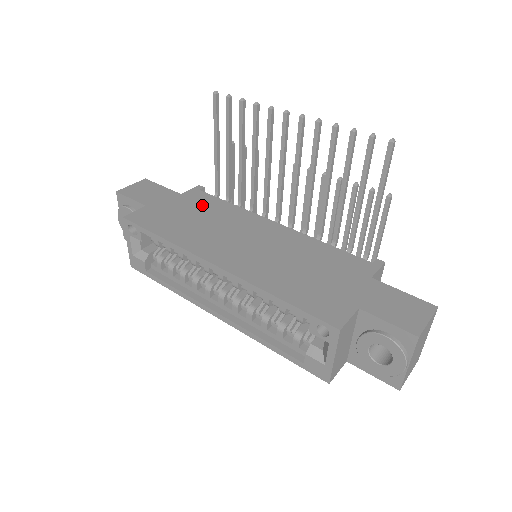
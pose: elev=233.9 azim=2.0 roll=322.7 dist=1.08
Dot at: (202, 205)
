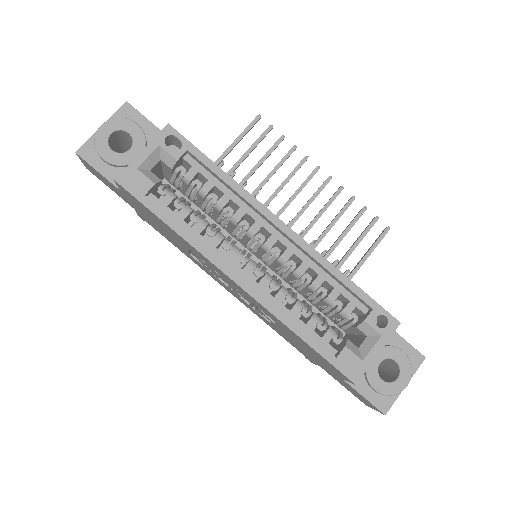
Dot at: occluded
